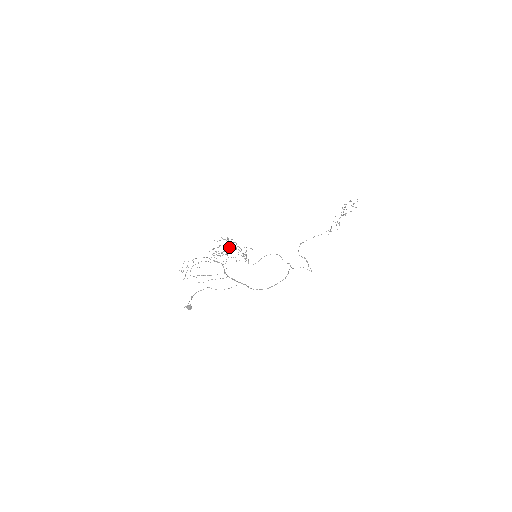
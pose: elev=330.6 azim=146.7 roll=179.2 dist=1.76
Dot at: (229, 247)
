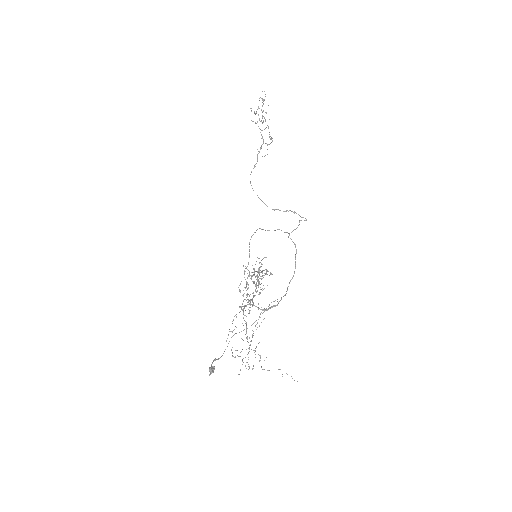
Dot at: (256, 282)
